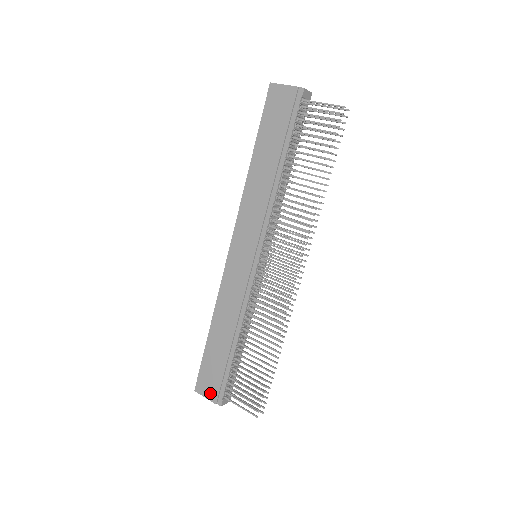
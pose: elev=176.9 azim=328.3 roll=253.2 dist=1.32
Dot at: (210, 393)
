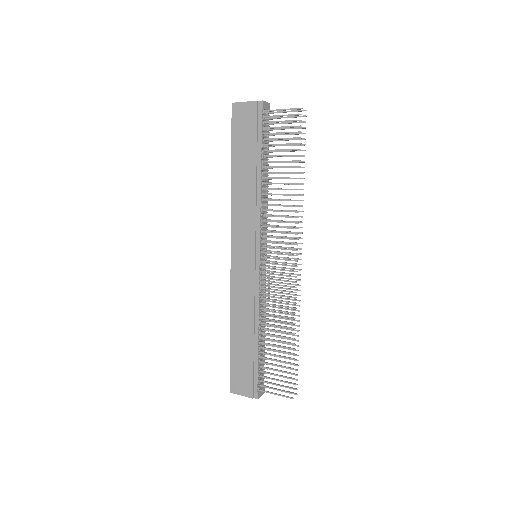
Dot at: (245, 390)
